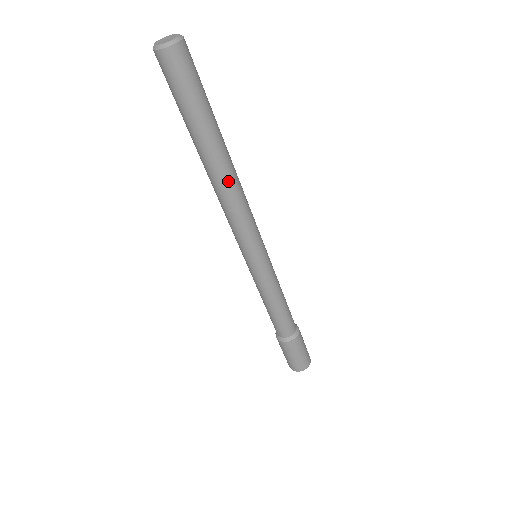
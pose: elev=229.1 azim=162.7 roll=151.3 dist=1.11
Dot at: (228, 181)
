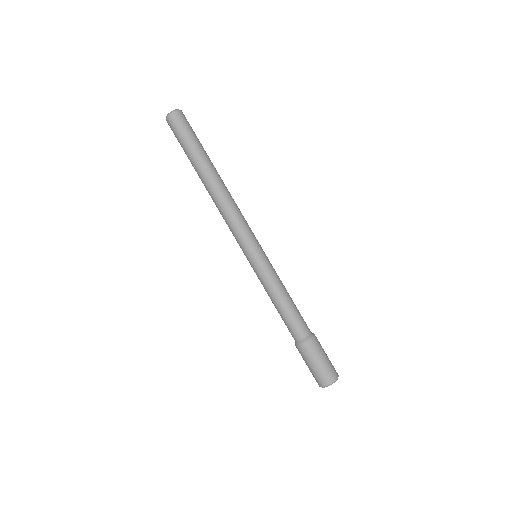
Dot at: (220, 189)
